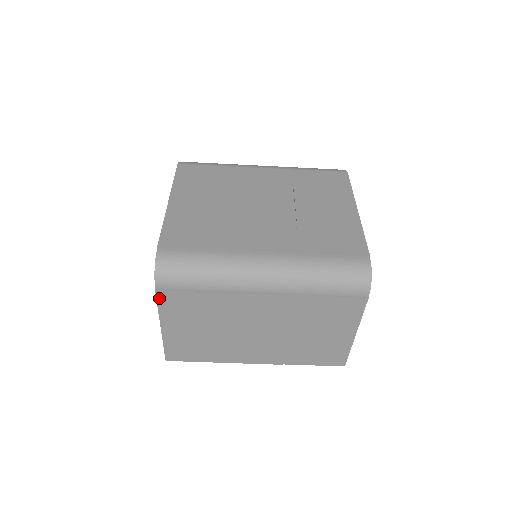
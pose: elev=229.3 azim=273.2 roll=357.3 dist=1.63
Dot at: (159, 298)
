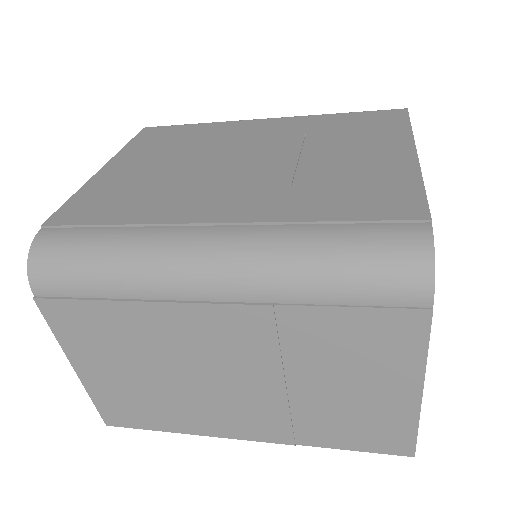
Dot at: (46, 314)
